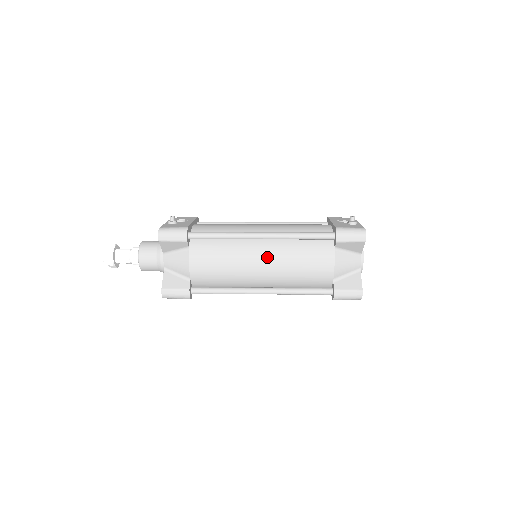
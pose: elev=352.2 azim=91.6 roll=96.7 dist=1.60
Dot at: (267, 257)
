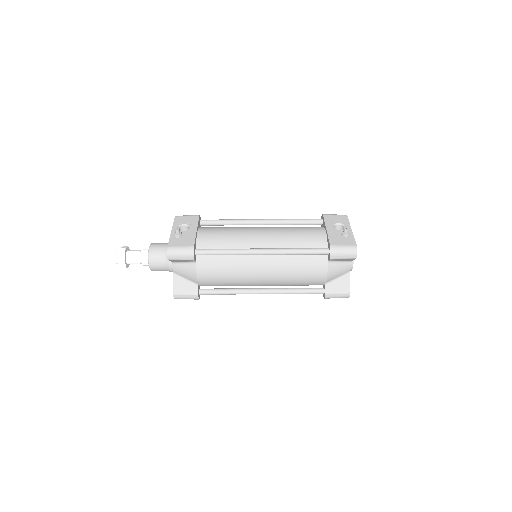
Dot at: (267, 269)
